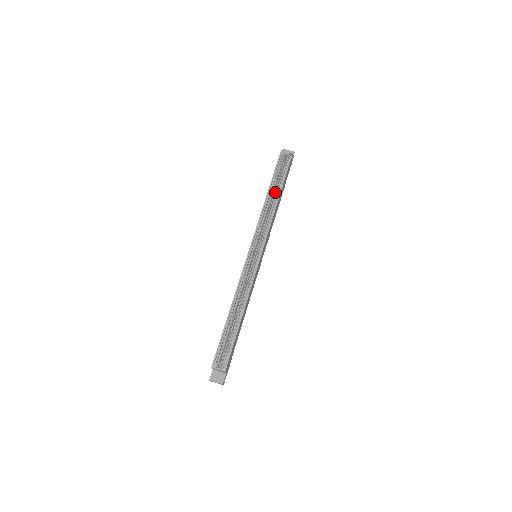
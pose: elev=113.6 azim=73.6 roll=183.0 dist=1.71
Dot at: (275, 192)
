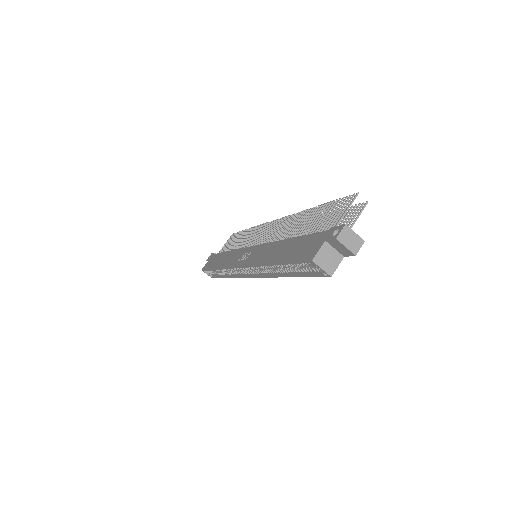
Dot at: occluded
